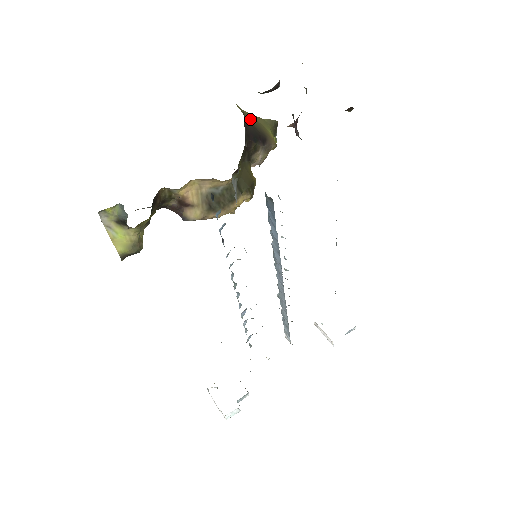
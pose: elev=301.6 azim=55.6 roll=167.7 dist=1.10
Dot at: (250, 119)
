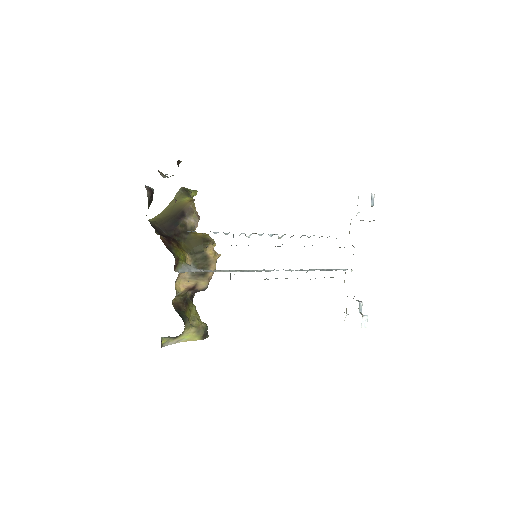
Dot at: (166, 214)
